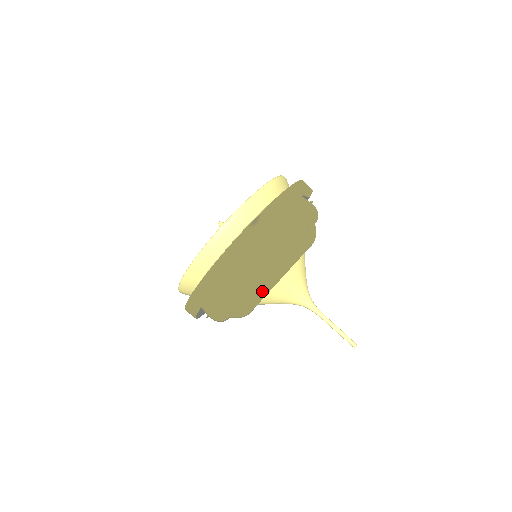
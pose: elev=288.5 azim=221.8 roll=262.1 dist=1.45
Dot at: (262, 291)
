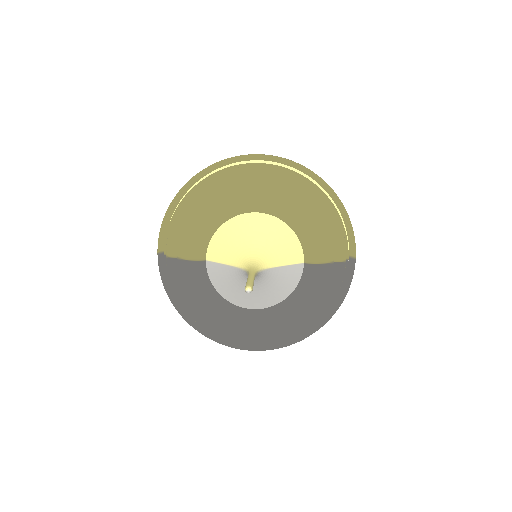
Dot at: (216, 200)
